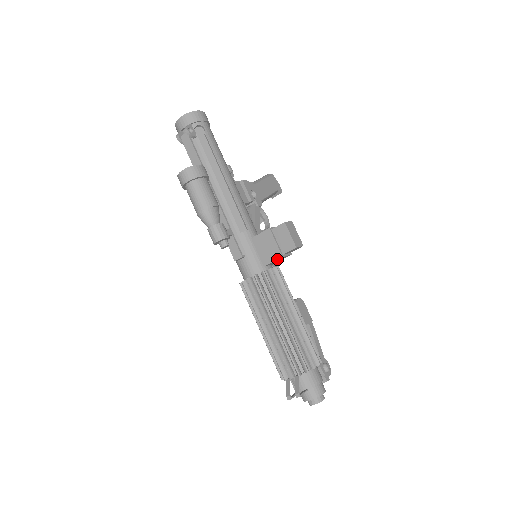
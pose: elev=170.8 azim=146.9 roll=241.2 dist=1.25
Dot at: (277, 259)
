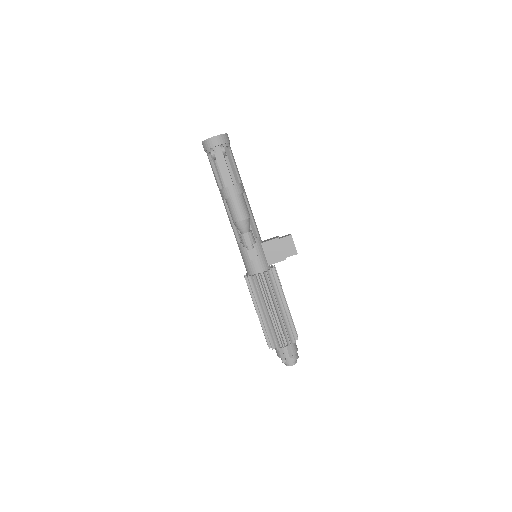
Dot at: occluded
